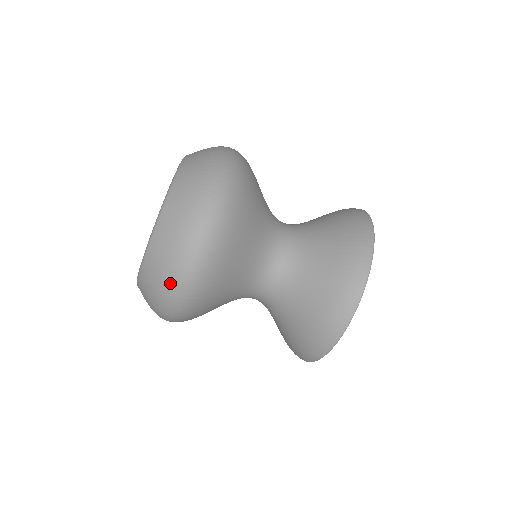
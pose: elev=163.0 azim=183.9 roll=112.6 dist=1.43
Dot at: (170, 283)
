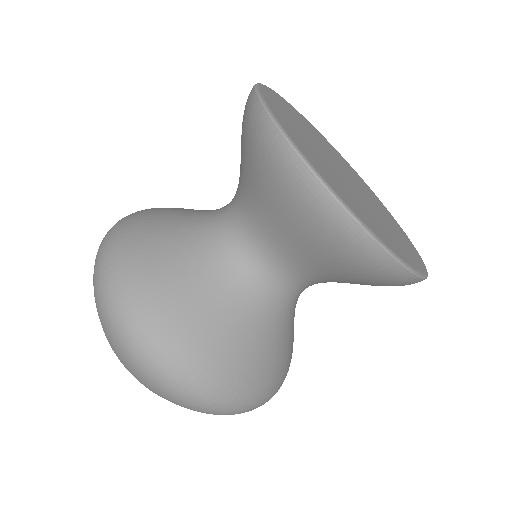
Dot at: occluded
